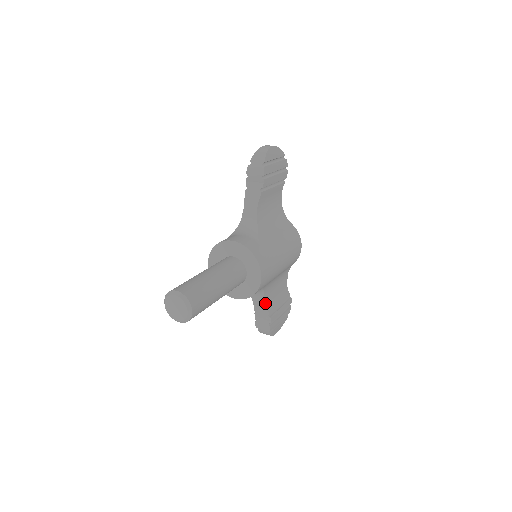
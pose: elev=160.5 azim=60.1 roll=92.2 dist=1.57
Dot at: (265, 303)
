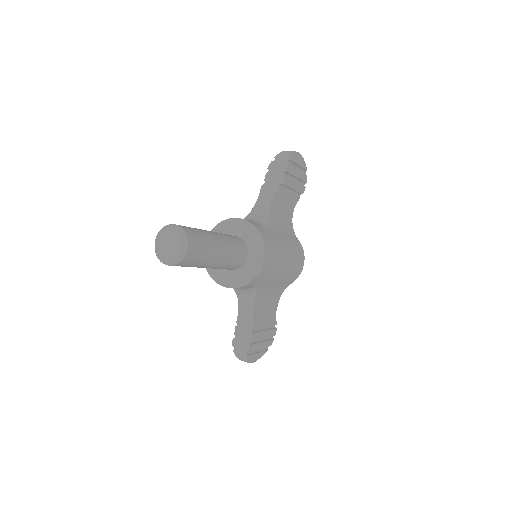
Dot at: (252, 312)
